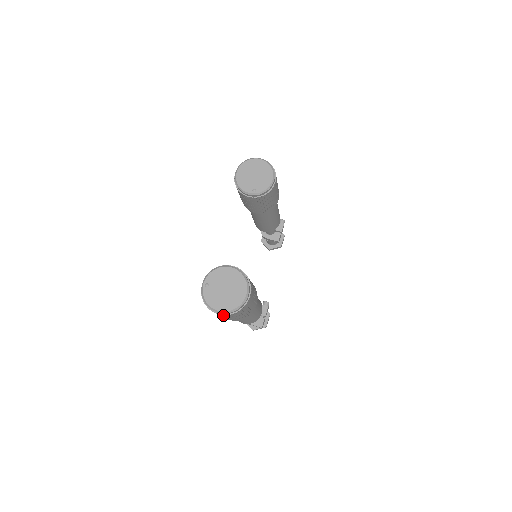
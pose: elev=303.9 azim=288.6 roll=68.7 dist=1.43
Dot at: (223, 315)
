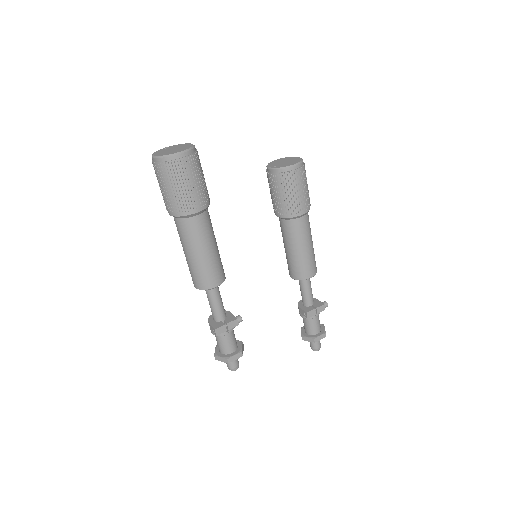
Dot at: (155, 165)
